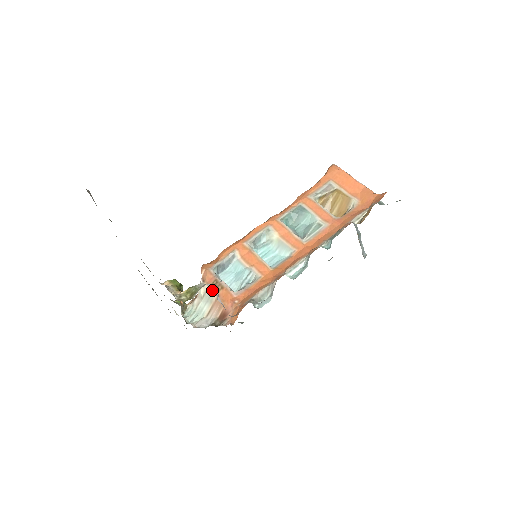
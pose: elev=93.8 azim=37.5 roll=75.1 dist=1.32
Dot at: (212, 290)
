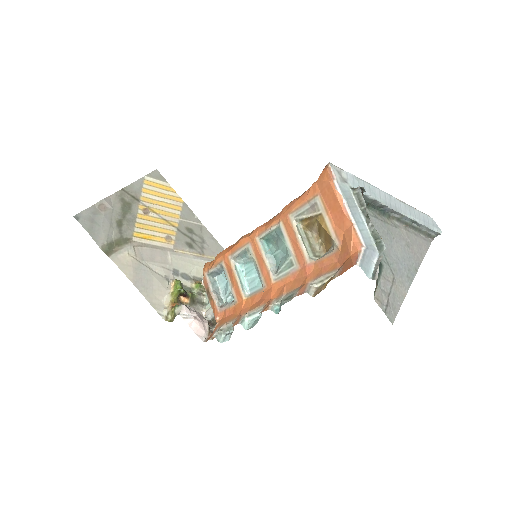
Dot at: (185, 318)
